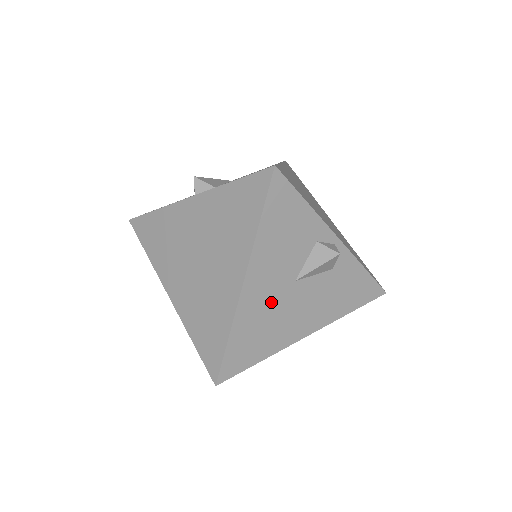
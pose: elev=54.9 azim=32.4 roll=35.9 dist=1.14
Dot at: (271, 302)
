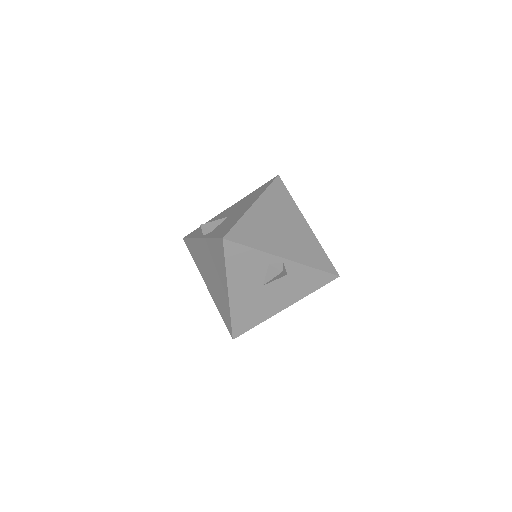
Dot at: (251, 298)
